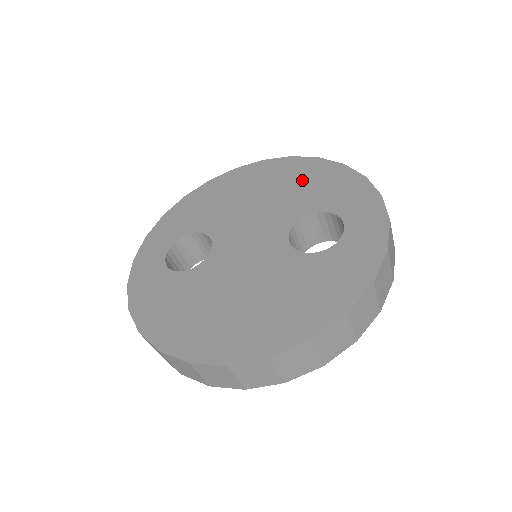
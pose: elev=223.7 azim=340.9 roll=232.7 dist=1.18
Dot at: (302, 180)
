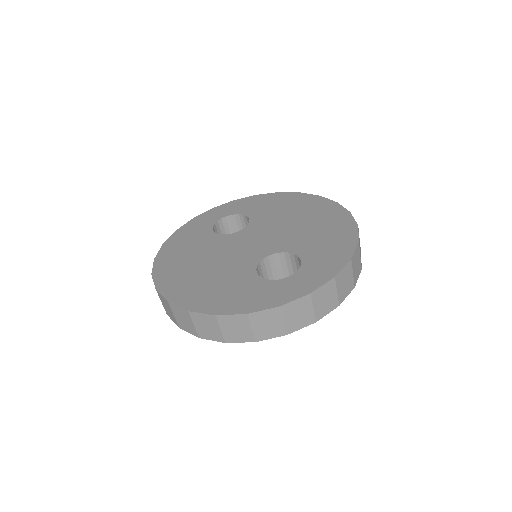
Dot at: (327, 231)
